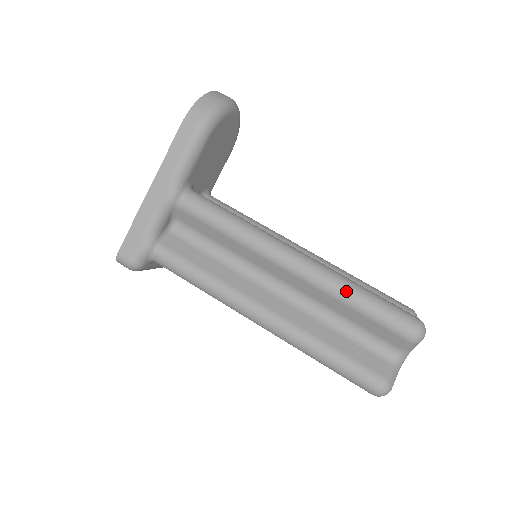
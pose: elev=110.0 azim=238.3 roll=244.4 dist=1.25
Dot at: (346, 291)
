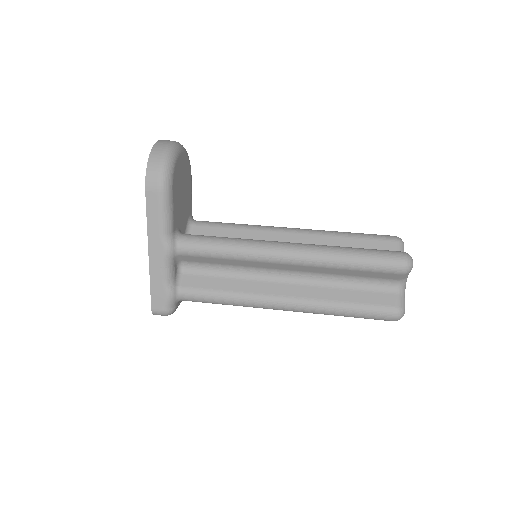
Dot at: (339, 260)
